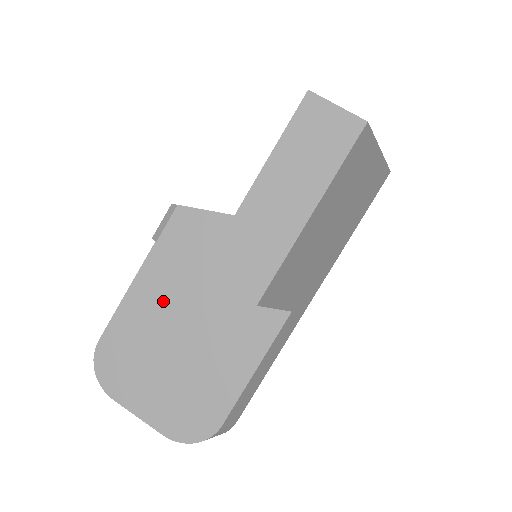
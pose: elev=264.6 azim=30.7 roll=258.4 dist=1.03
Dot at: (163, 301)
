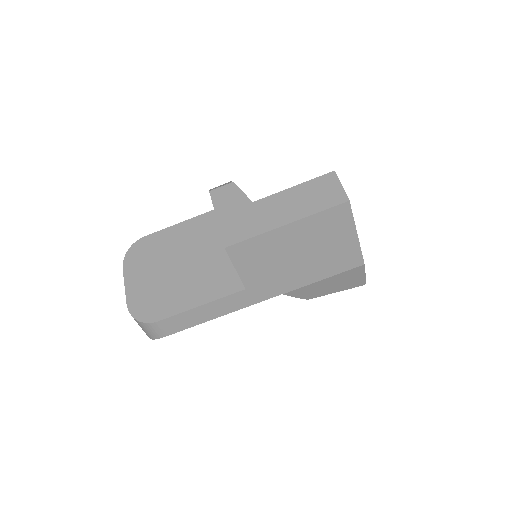
Dot at: (191, 239)
